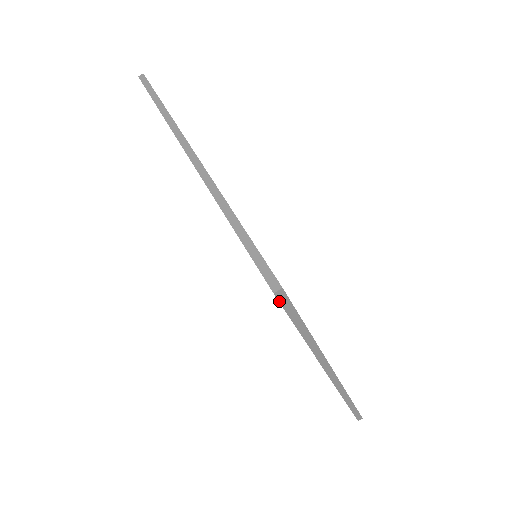
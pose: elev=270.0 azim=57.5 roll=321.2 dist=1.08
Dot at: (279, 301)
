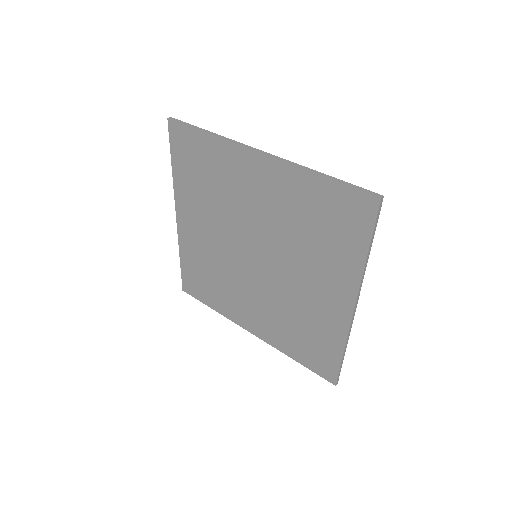
Dot at: (173, 120)
